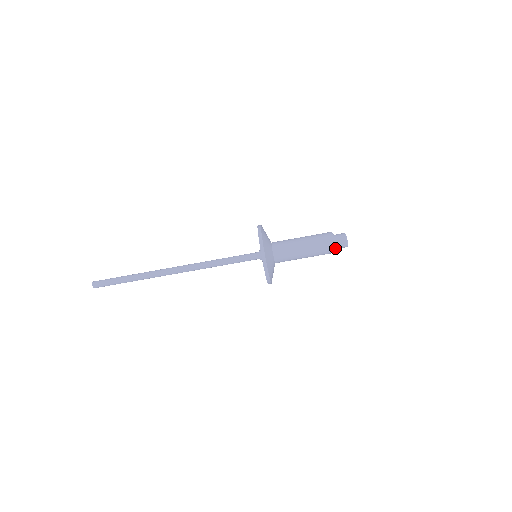
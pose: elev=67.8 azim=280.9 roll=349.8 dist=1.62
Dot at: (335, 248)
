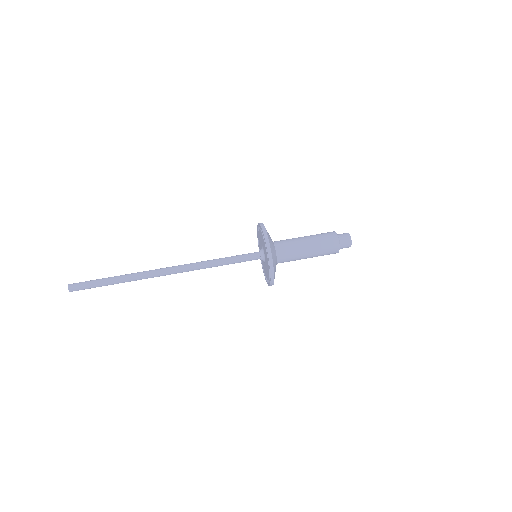
Dot at: (339, 246)
